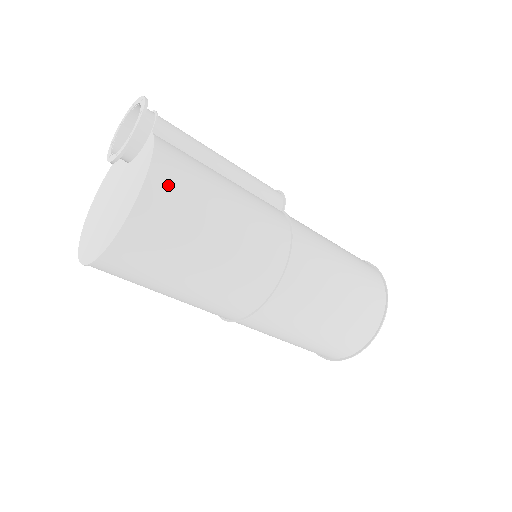
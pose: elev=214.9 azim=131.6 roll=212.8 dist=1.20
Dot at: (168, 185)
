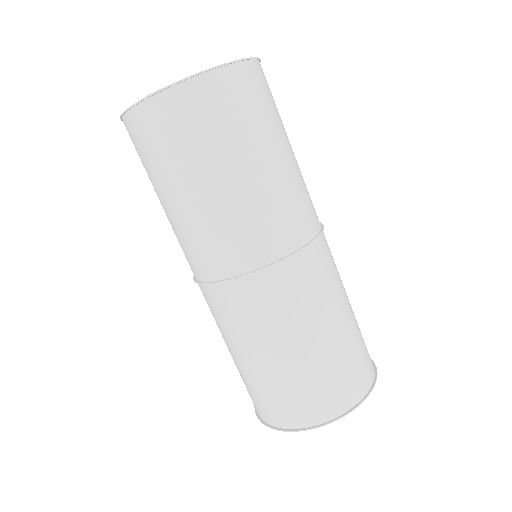
Dot at: occluded
